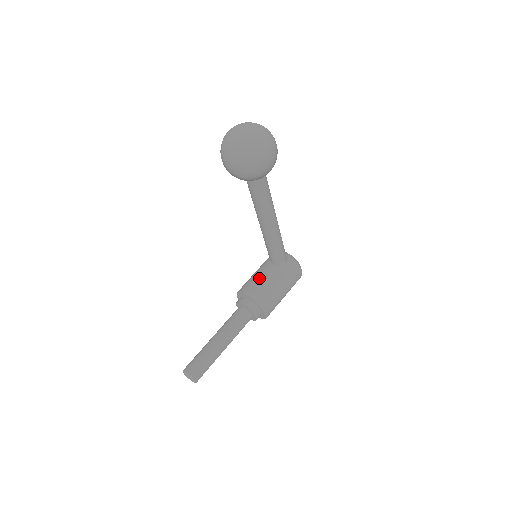
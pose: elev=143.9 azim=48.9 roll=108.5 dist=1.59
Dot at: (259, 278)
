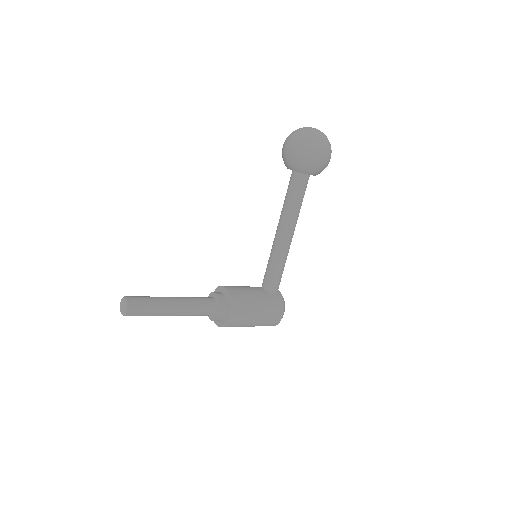
Dot at: (244, 287)
